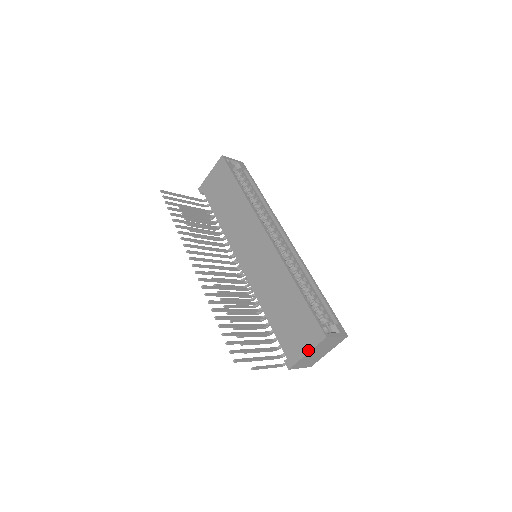
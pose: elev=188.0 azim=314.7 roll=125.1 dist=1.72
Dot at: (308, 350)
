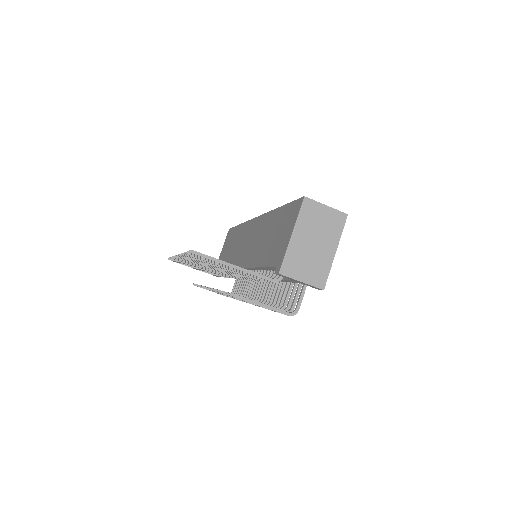
Dot at: (292, 230)
